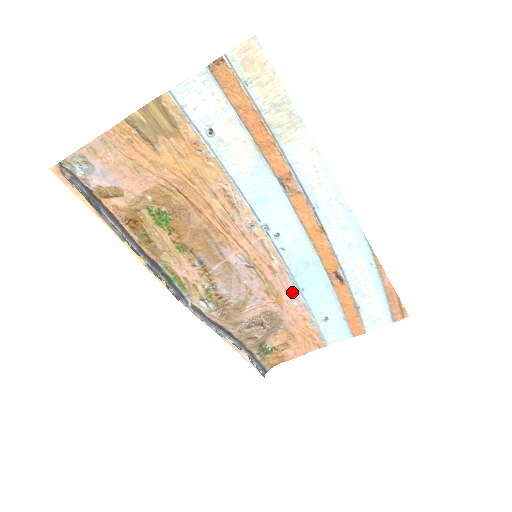
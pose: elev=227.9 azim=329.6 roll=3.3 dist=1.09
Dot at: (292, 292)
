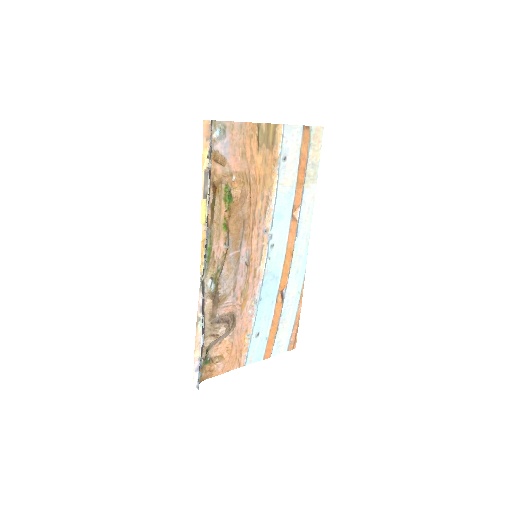
Dot at: (254, 300)
